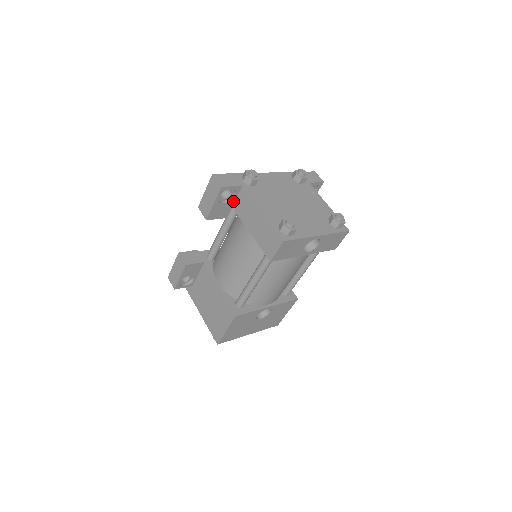
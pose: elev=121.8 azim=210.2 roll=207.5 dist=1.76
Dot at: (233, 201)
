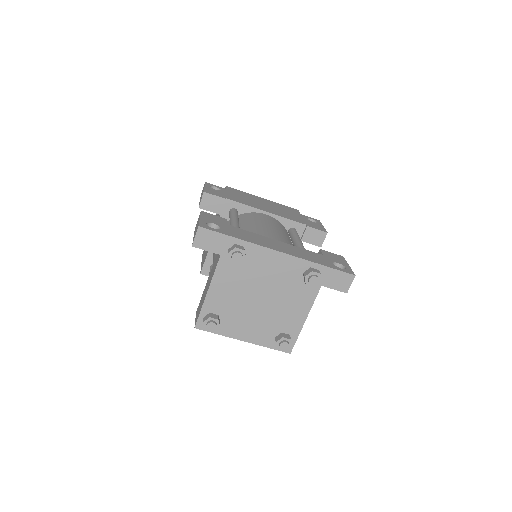
Dot at: occluded
